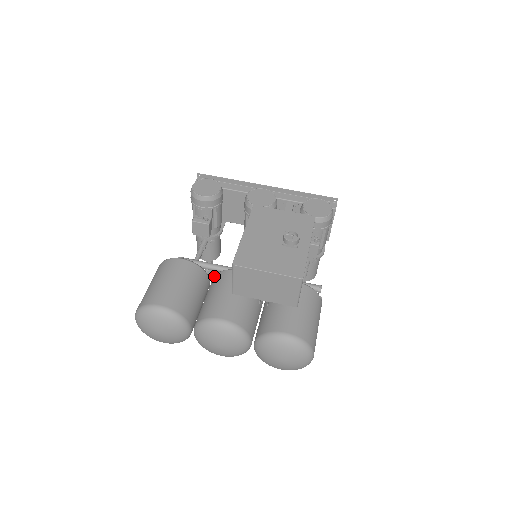
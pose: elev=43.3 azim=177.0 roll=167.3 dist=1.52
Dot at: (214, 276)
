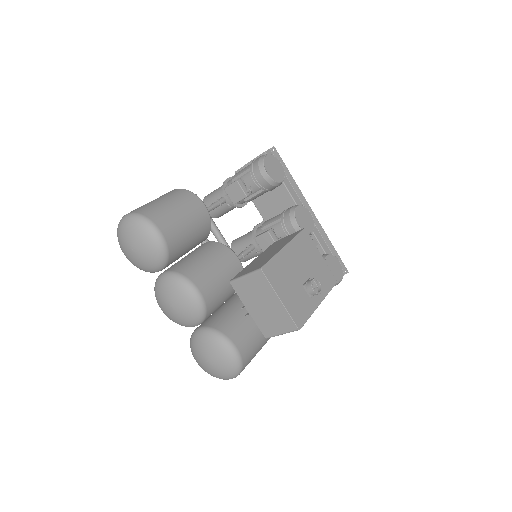
Dot at: (214, 242)
